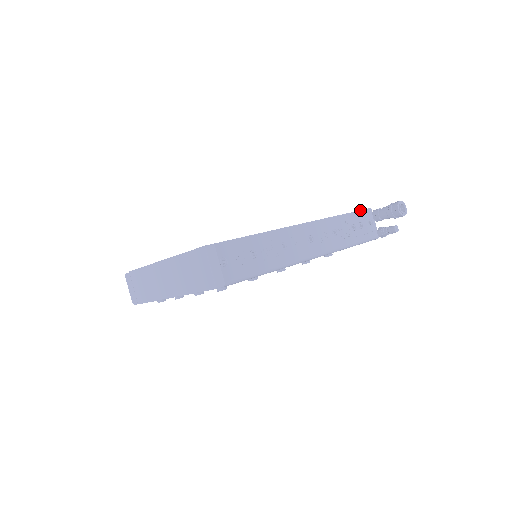
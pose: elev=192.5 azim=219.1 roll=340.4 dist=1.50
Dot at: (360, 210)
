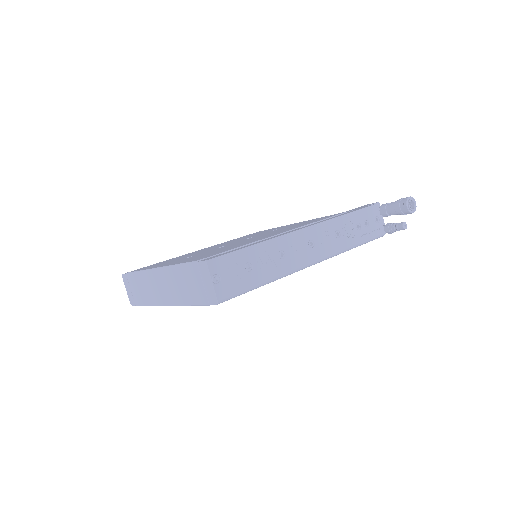
Dot at: (366, 207)
